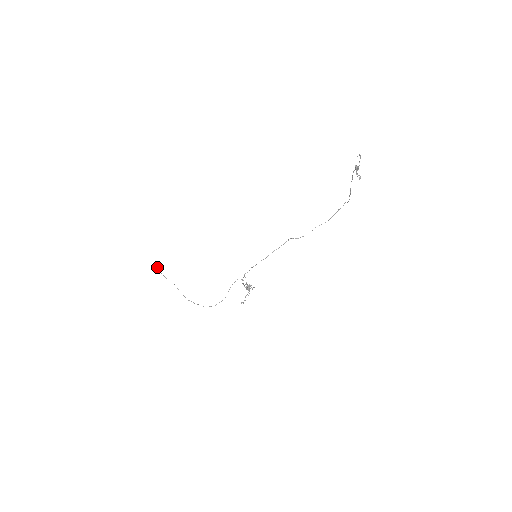
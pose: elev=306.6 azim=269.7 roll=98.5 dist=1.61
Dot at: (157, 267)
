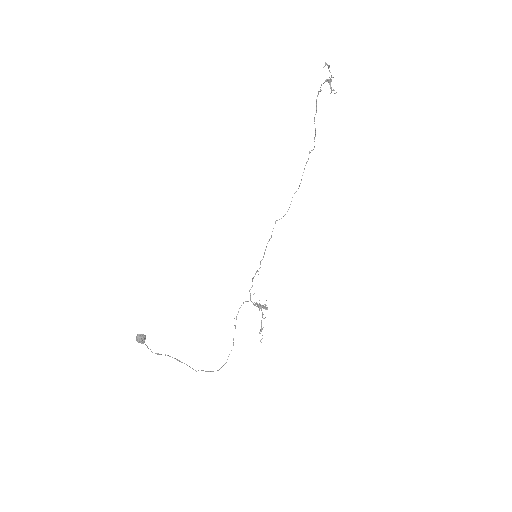
Dot at: (144, 336)
